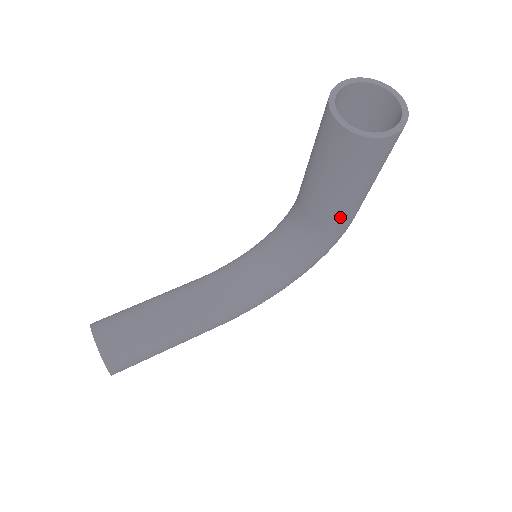
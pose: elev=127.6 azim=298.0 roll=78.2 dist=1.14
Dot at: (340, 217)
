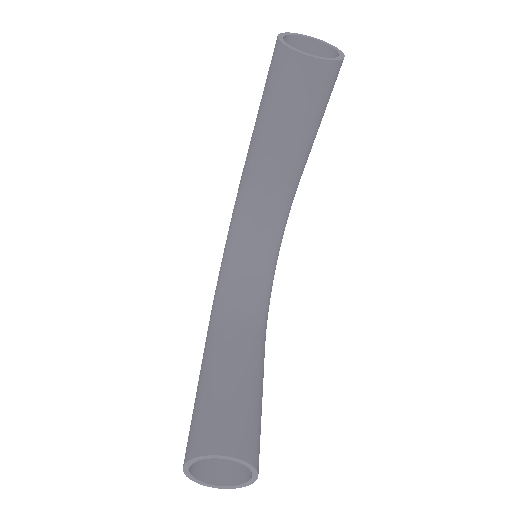
Dot at: occluded
